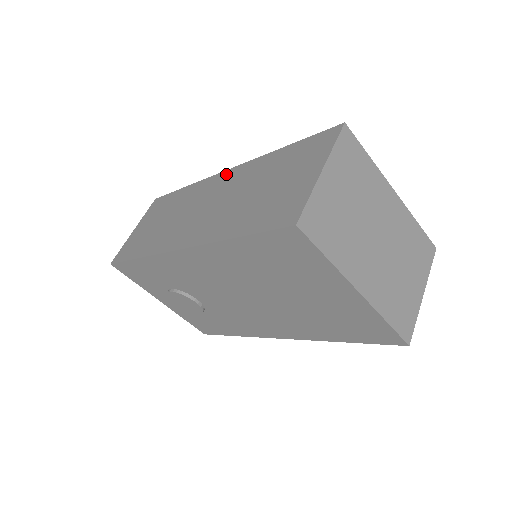
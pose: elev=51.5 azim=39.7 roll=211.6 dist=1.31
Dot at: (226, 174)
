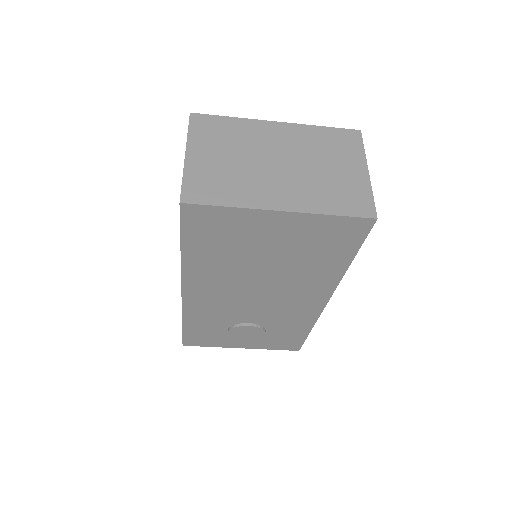
Dot at: occluded
